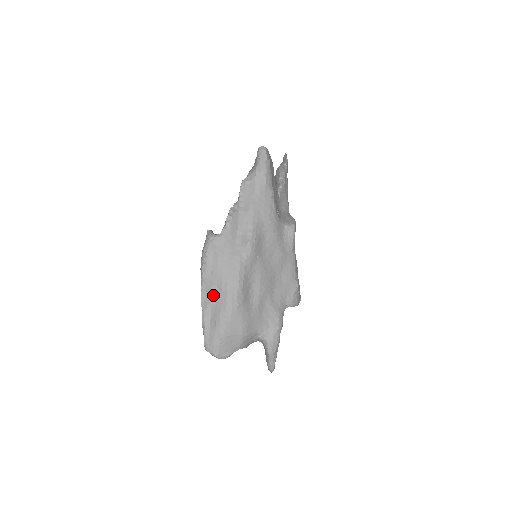
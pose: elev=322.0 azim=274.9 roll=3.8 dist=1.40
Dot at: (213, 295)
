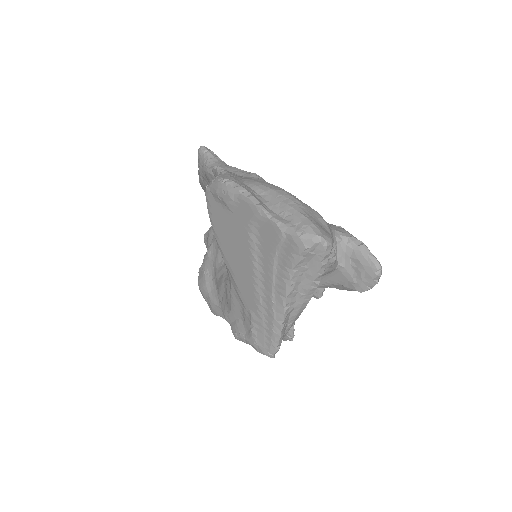
Dot at: (263, 201)
